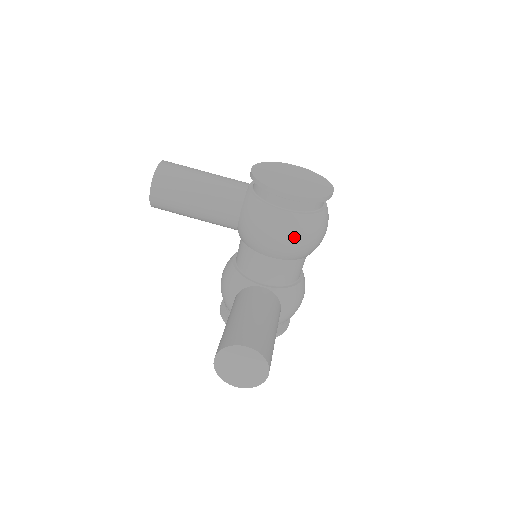
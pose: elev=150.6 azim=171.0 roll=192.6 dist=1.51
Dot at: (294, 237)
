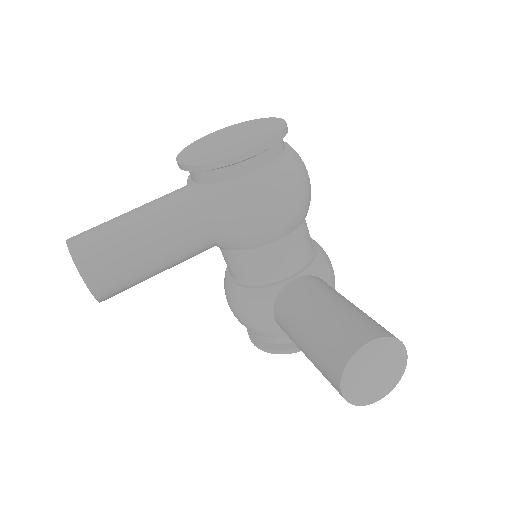
Dot at: (291, 194)
